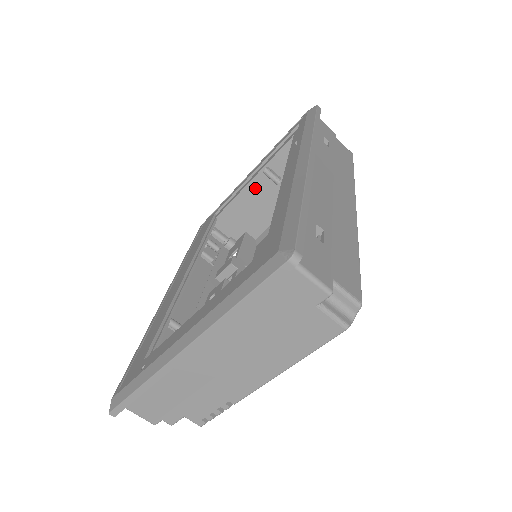
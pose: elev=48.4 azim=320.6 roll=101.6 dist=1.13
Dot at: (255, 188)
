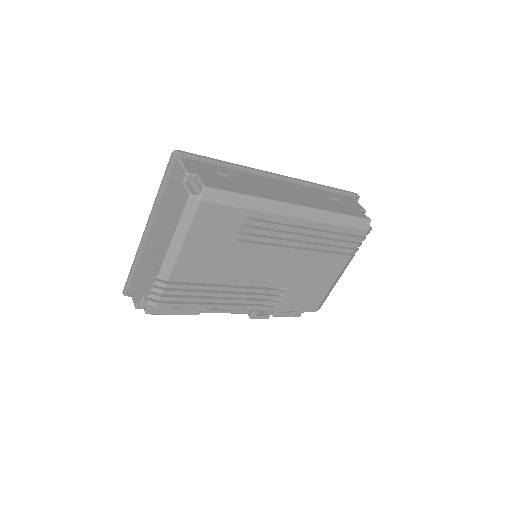
Dot at: occluded
